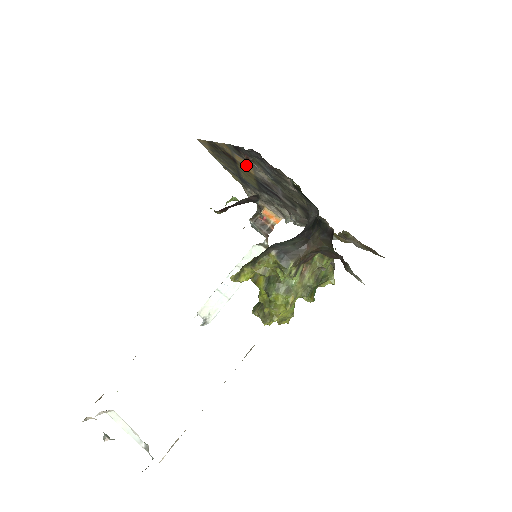
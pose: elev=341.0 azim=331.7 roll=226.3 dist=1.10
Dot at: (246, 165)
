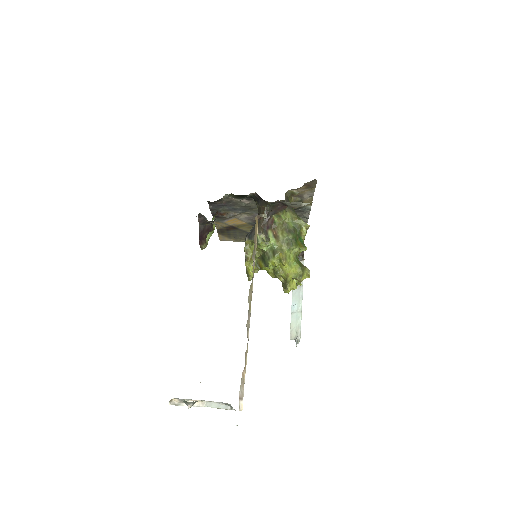
Dot at: (236, 222)
